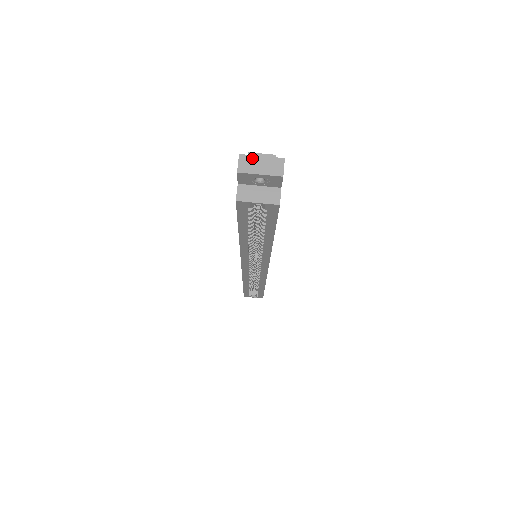
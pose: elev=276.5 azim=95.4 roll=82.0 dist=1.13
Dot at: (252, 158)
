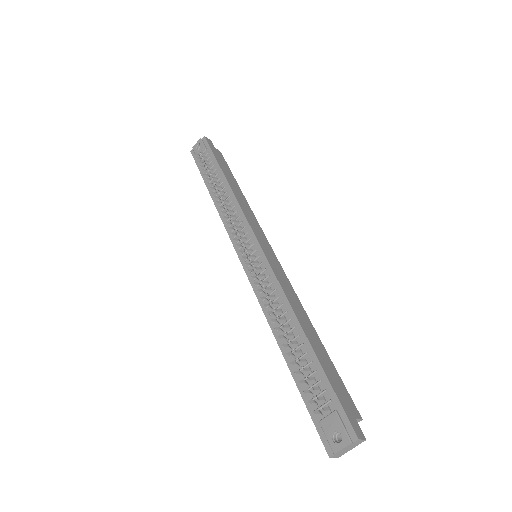
Dot at: (339, 453)
